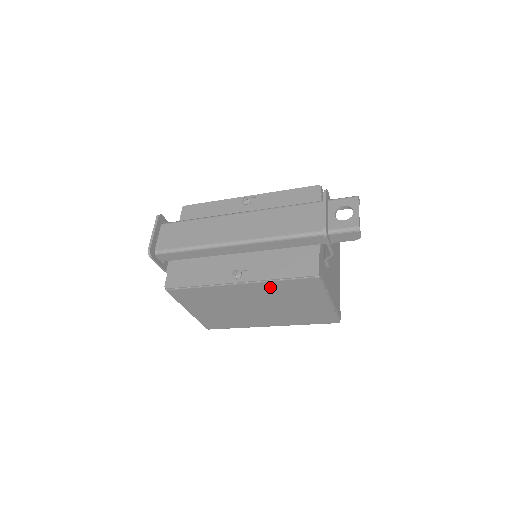
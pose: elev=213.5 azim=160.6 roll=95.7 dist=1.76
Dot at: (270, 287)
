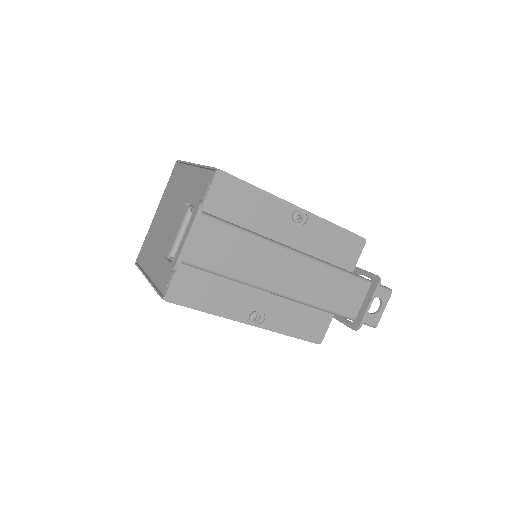
Dot at: occluded
